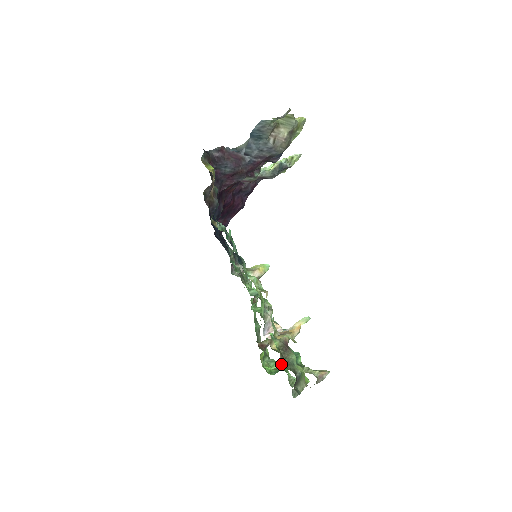
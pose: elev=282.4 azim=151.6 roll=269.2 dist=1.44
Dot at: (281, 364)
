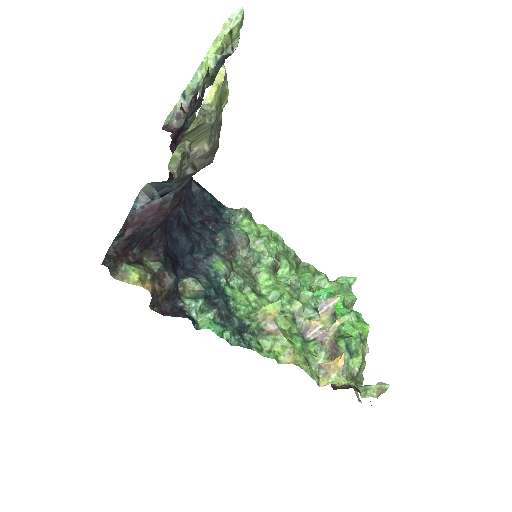
Dot at: occluded
